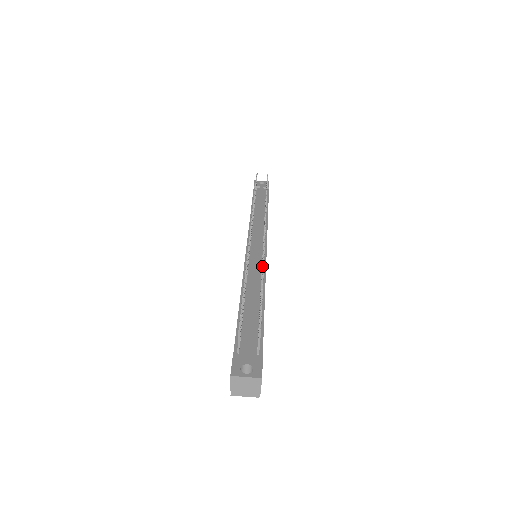
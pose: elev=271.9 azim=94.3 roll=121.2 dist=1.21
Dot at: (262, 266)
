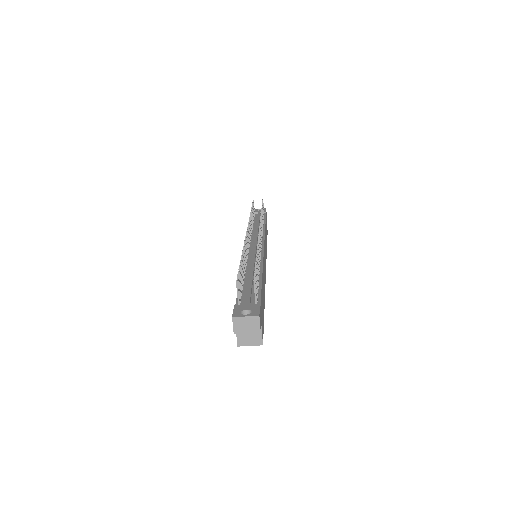
Dot at: (257, 248)
